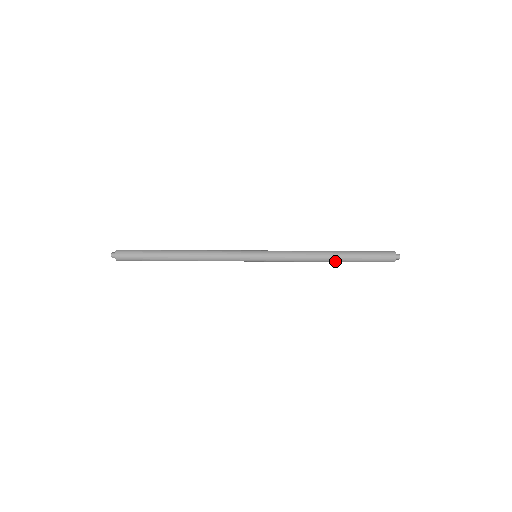
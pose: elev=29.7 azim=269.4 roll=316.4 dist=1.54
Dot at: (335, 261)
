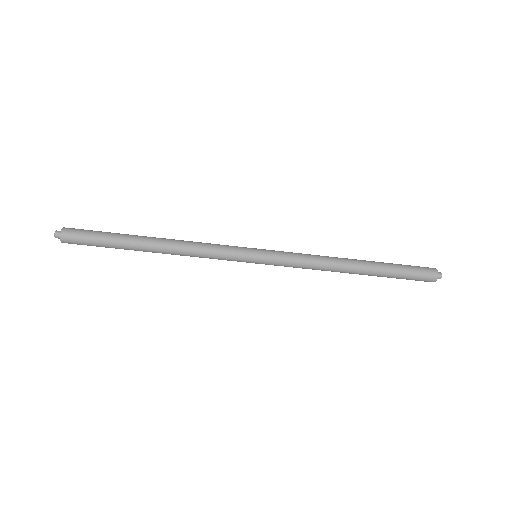
Dot at: (359, 273)
